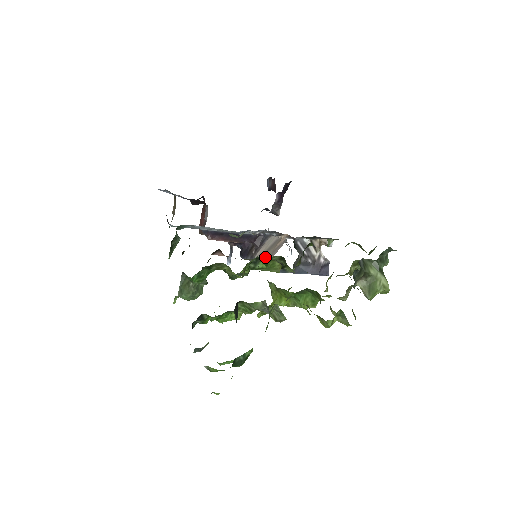
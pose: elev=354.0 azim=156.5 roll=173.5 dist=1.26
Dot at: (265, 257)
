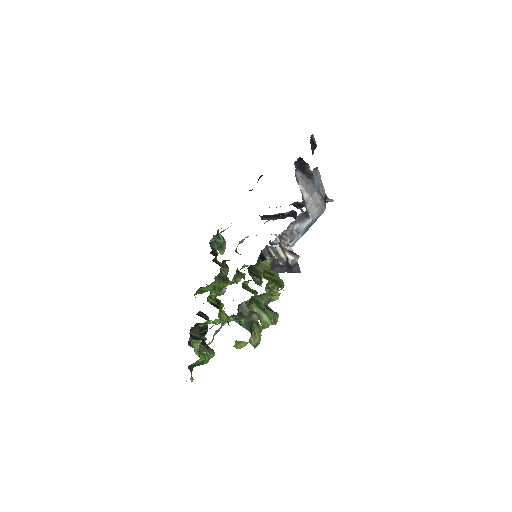
Dot at: (248, 265)
